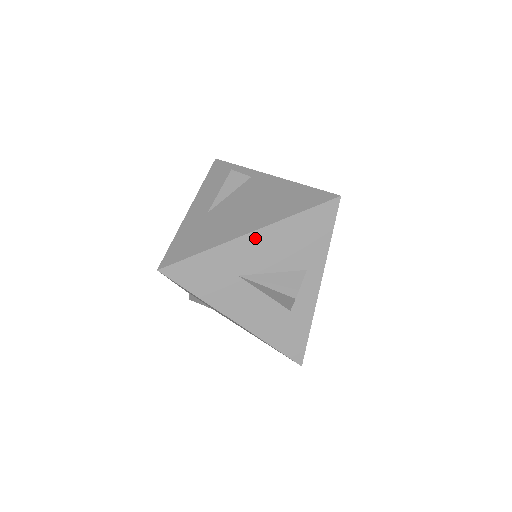
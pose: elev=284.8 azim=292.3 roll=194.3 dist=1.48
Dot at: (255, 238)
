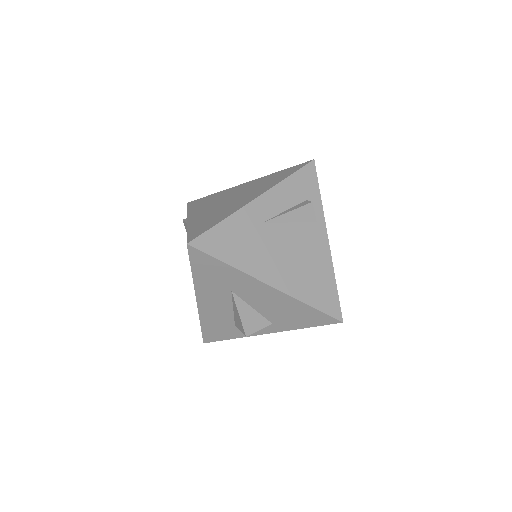
Dot at: (269, 290)
